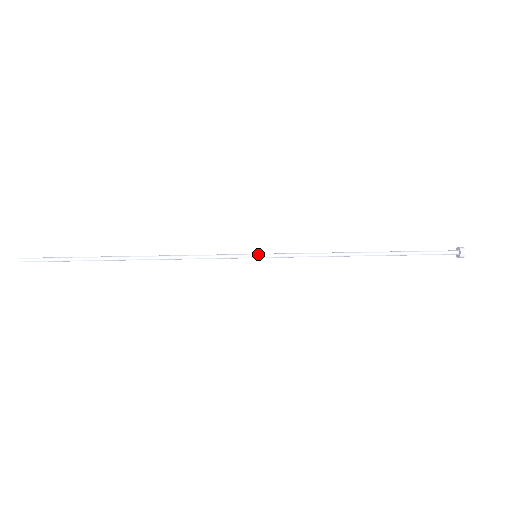
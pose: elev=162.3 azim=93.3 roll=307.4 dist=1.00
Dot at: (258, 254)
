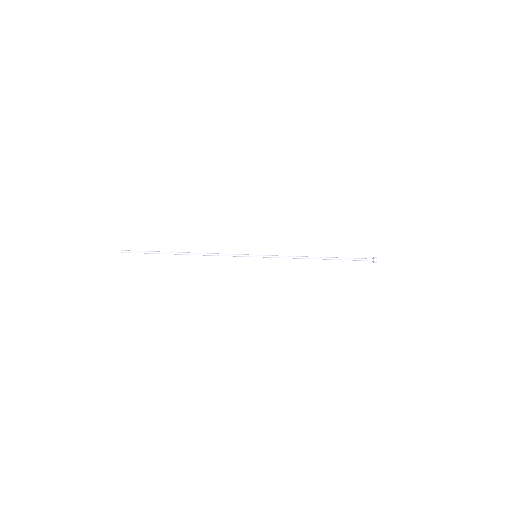
Dot at: (257, 255)
